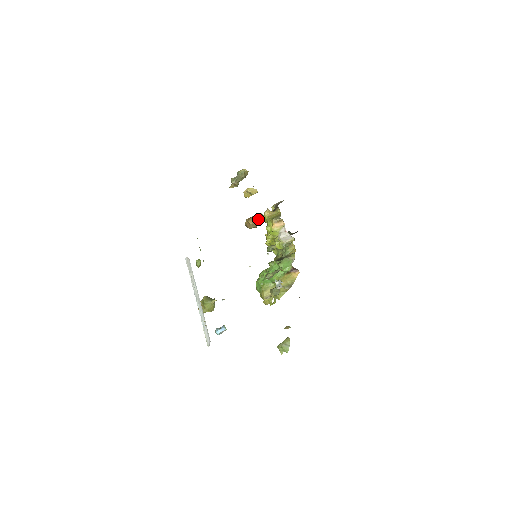
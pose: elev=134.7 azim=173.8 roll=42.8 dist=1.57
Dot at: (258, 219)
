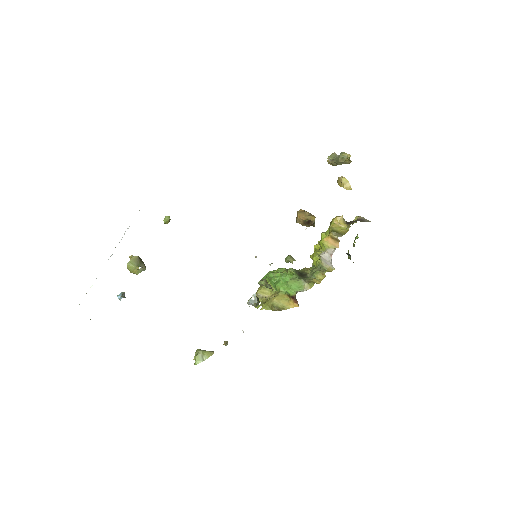
Dot at: (308, 220)
